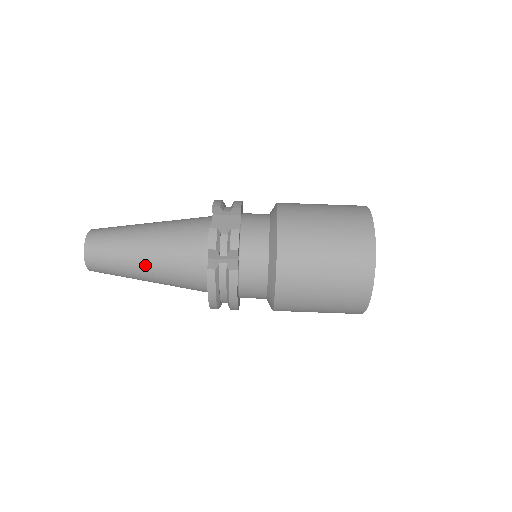
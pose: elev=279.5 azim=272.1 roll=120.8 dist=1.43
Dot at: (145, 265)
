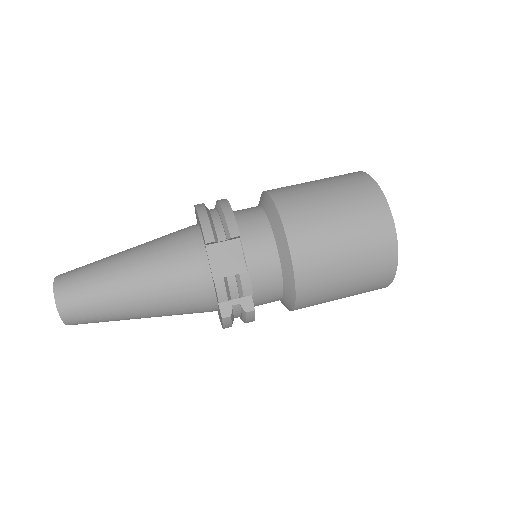
Dot at: (142, 315)
